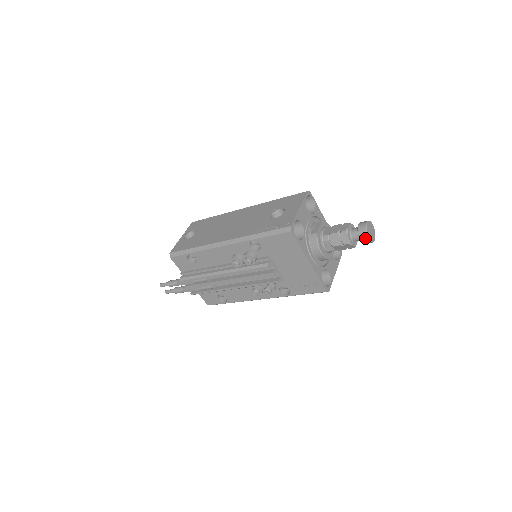
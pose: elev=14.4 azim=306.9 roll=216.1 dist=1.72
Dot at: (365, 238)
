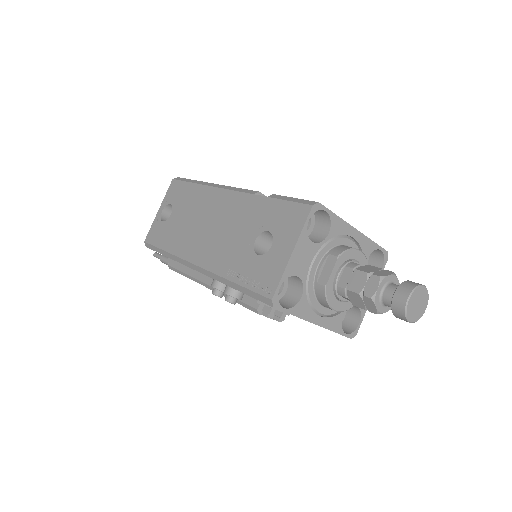
Dot at: occluded
